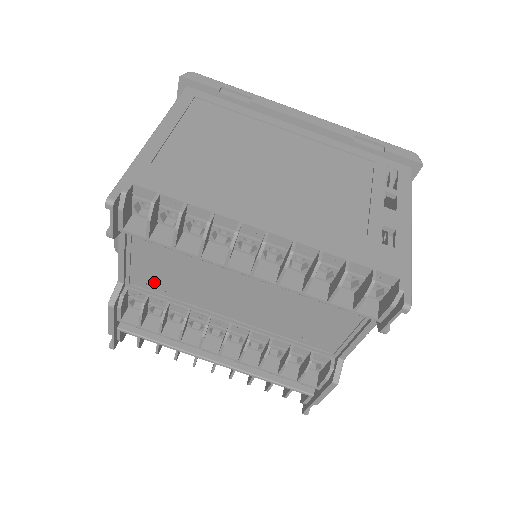
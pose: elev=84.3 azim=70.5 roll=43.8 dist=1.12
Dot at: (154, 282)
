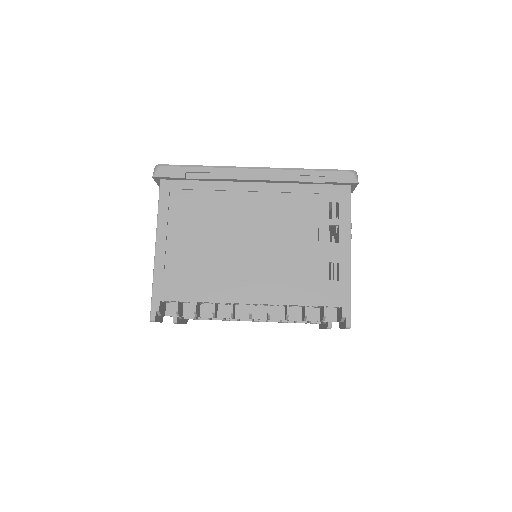
Dot at: occluded
